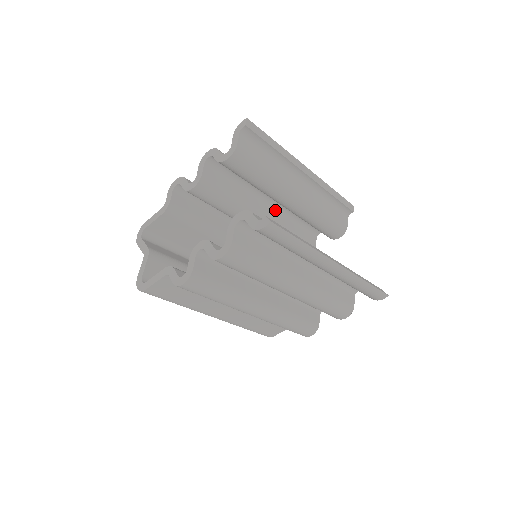
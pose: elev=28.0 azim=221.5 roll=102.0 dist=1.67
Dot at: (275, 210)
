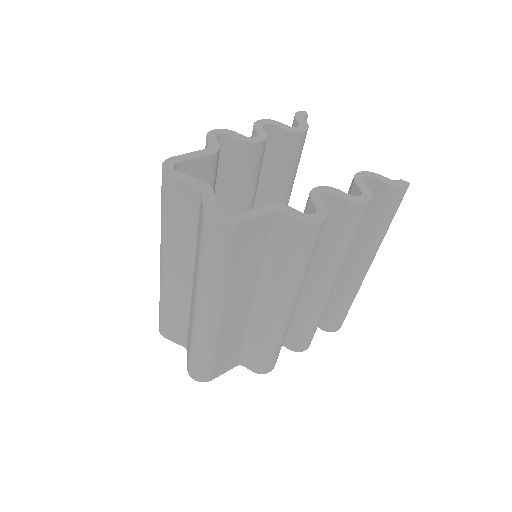
Dot at: occluded
